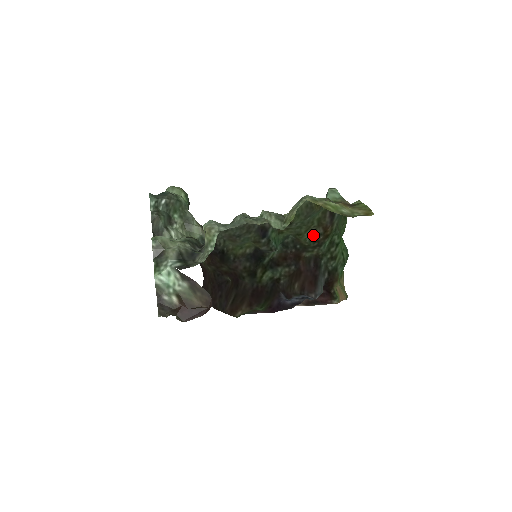
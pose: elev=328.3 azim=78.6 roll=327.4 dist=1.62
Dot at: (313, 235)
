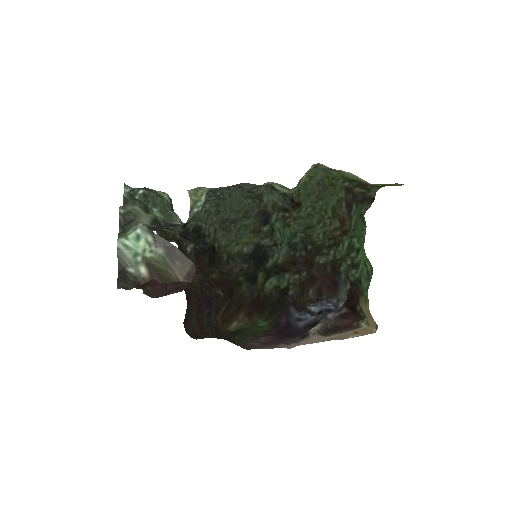
Dot at: (327, 230)
